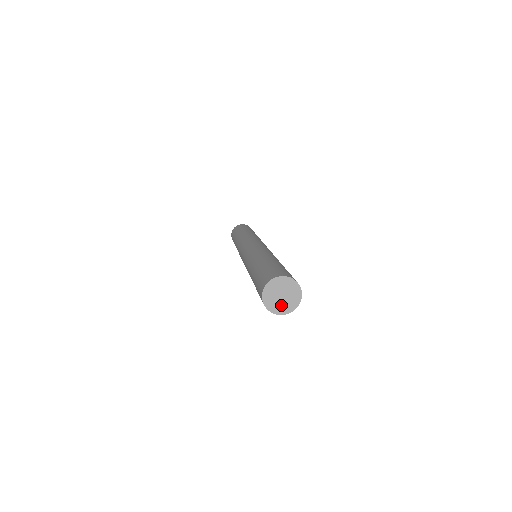
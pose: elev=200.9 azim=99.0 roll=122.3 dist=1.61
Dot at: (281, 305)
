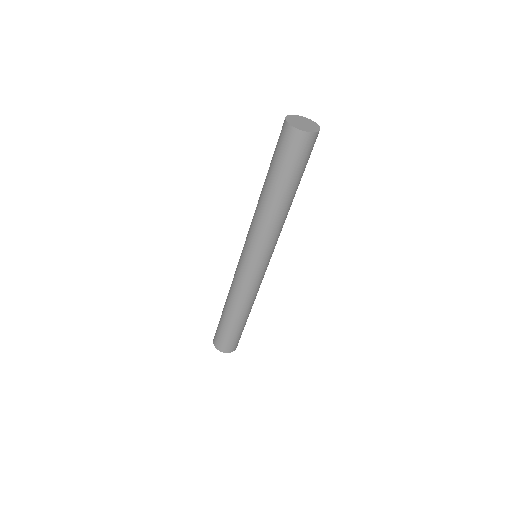
Dot at: (303, 127)
